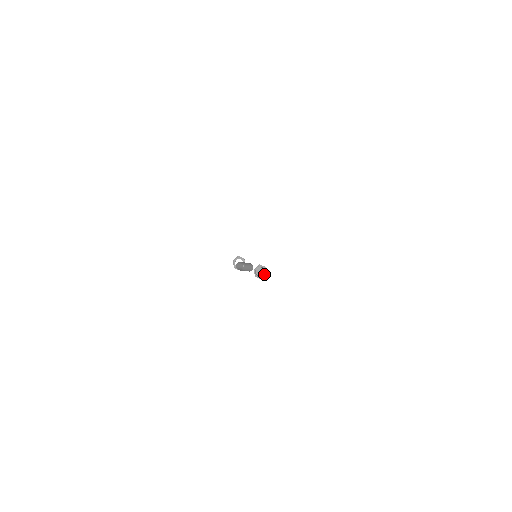
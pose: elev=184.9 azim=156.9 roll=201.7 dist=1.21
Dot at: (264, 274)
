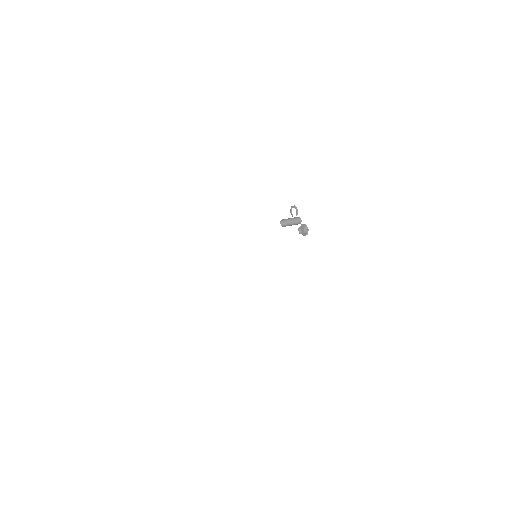
Dot at: (305, 234)
